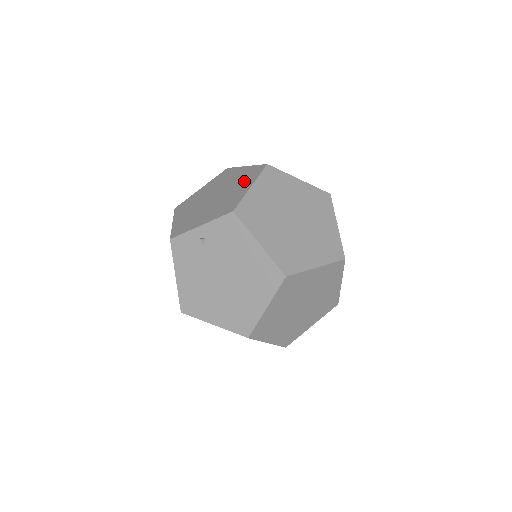
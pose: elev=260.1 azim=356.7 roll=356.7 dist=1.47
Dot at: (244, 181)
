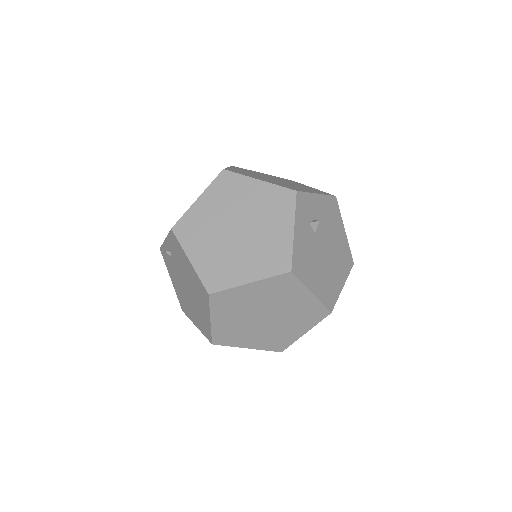
Dot at: occluded
